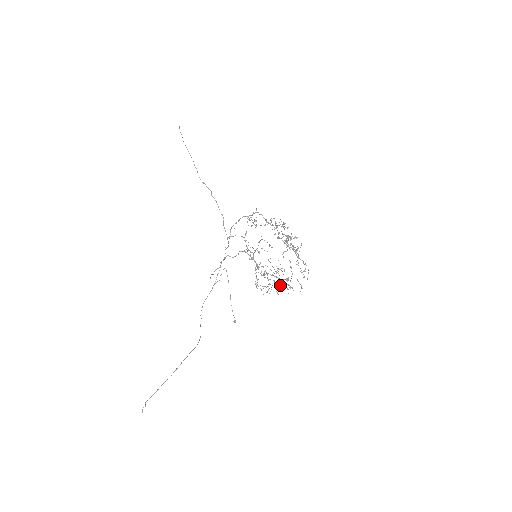
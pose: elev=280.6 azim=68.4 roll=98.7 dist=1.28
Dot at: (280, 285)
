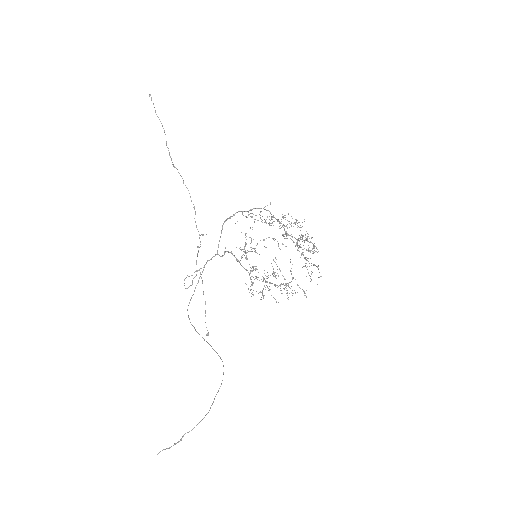
Dot at: occluded
